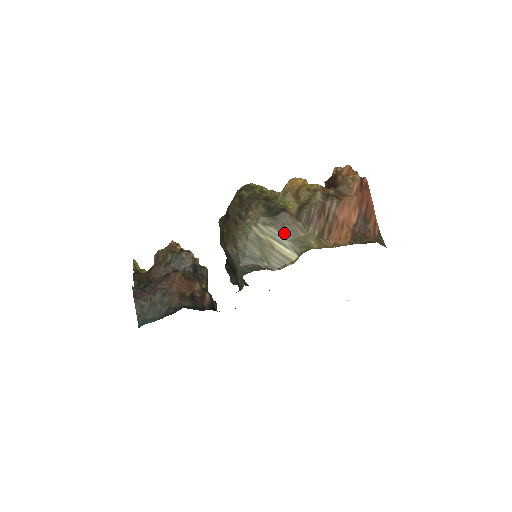
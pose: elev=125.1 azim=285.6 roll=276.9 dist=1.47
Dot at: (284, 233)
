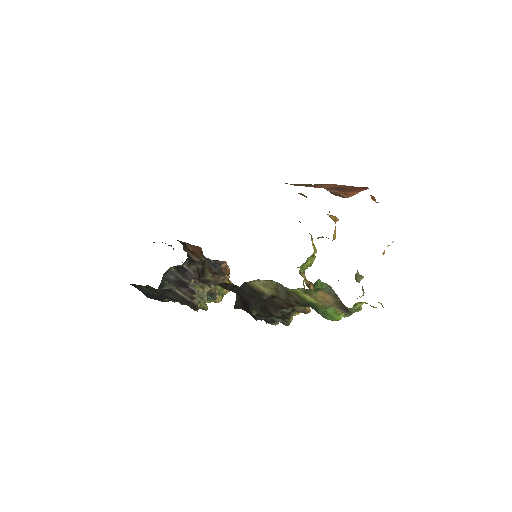
Dot at: occluded
